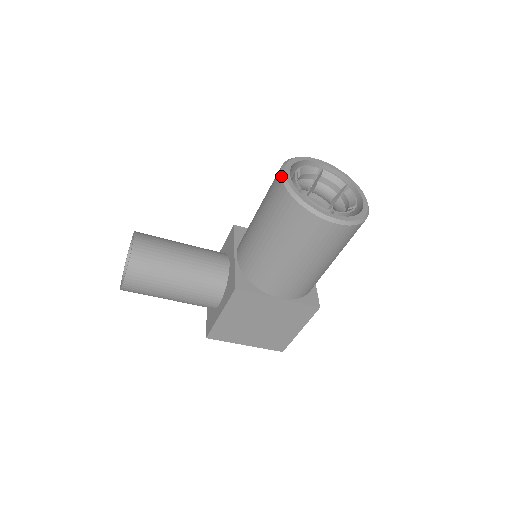
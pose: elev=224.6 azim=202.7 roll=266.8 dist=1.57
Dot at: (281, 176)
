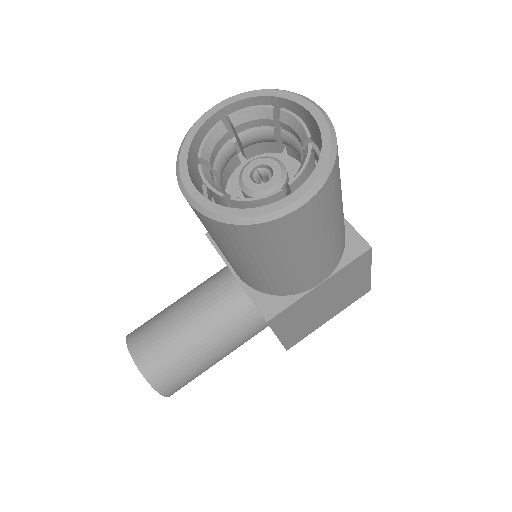
Dot at: (187, 201)
